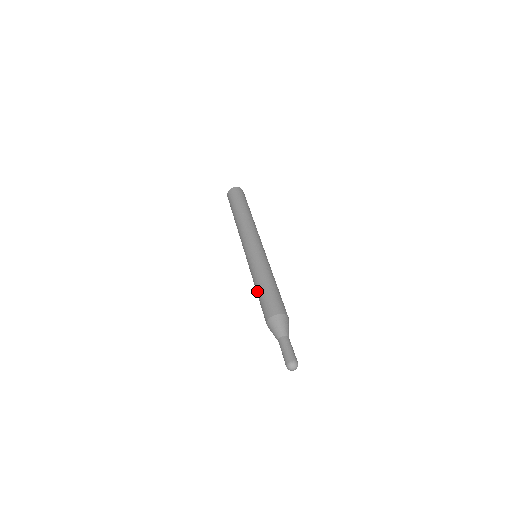
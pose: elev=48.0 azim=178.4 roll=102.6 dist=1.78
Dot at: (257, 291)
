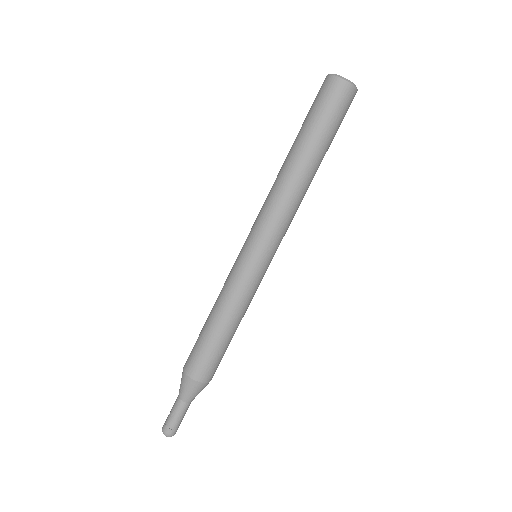
Dot at: occluded
